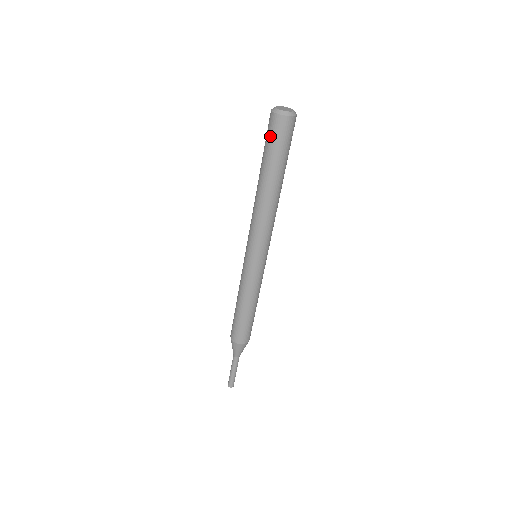
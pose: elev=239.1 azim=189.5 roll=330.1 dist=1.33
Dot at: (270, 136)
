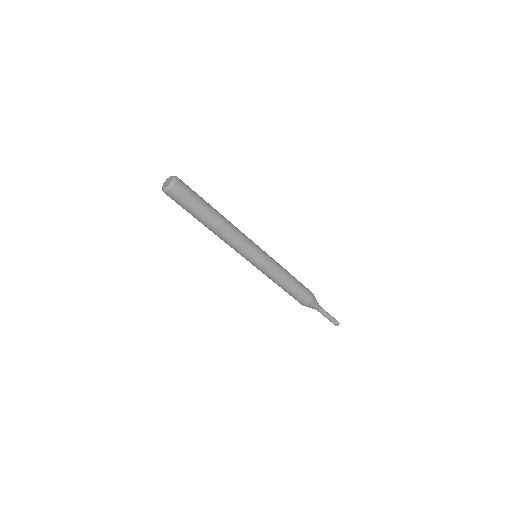
Dot at: occluded
